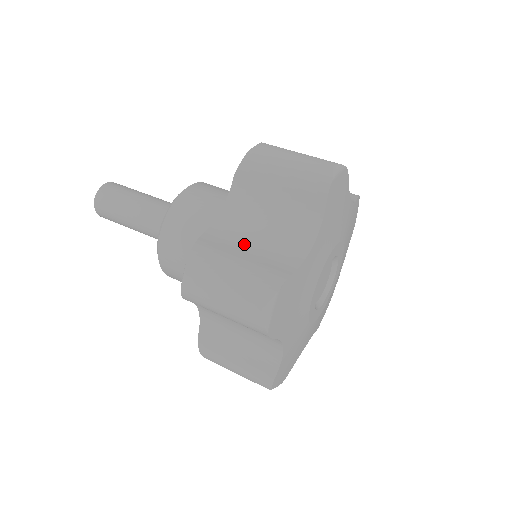
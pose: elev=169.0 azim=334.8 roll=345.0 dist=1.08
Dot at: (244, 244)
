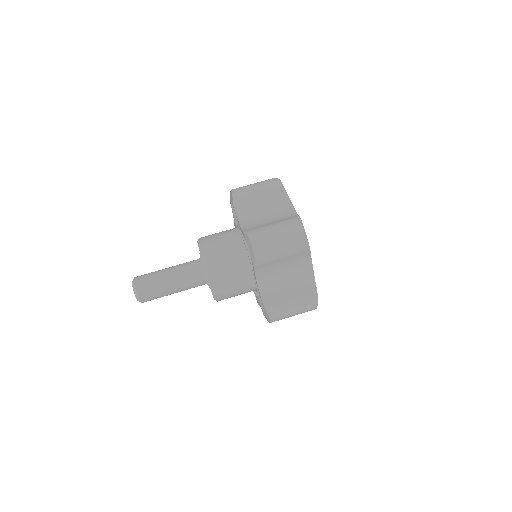
Dot at: (265, 223)
